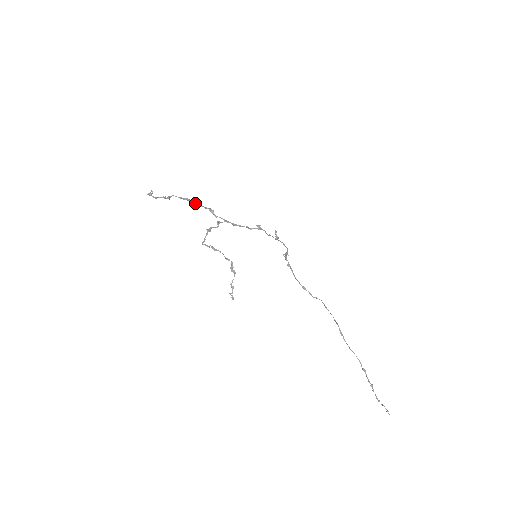
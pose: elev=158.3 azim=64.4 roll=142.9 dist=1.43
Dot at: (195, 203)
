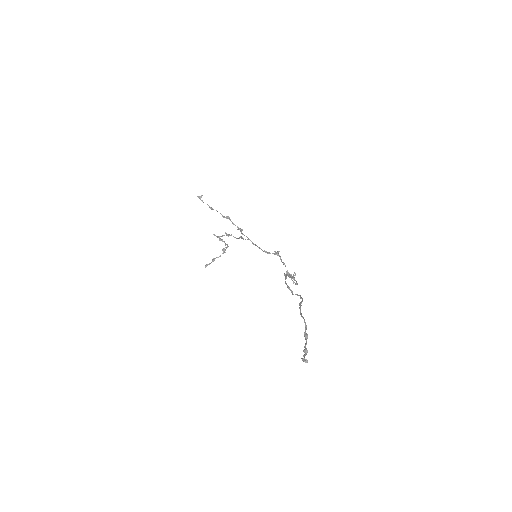
Dot at: (231, 221)
